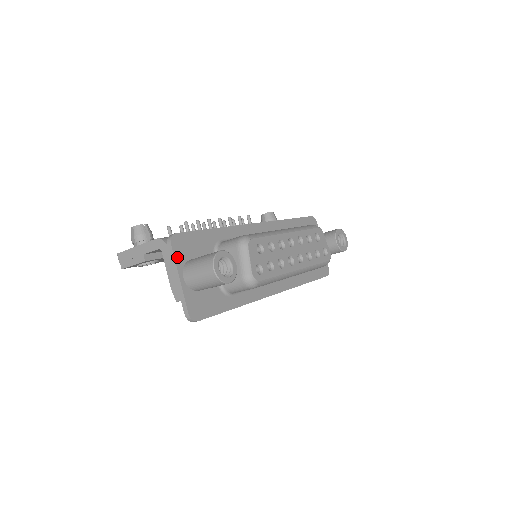
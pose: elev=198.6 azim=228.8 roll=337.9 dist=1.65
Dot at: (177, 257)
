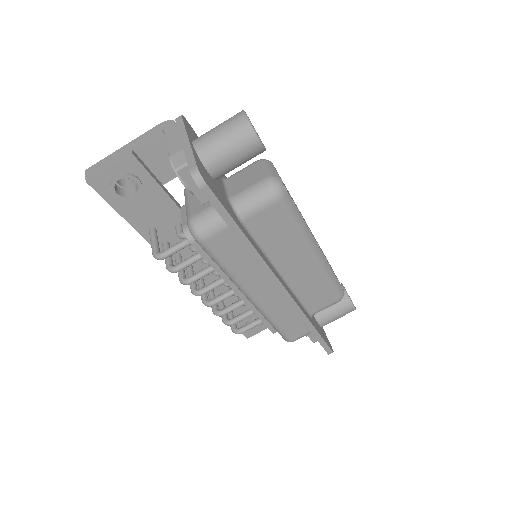
Dot at: (187, 129)
